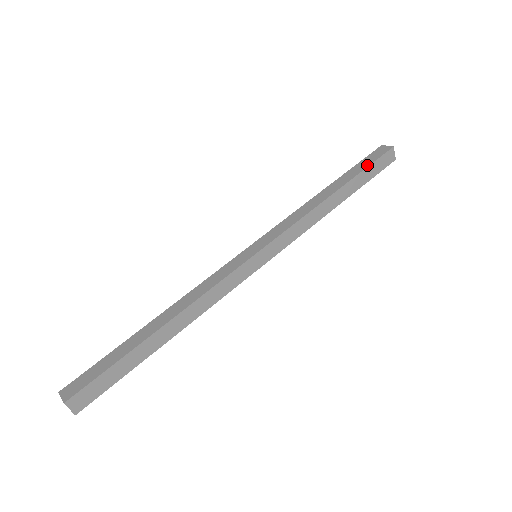
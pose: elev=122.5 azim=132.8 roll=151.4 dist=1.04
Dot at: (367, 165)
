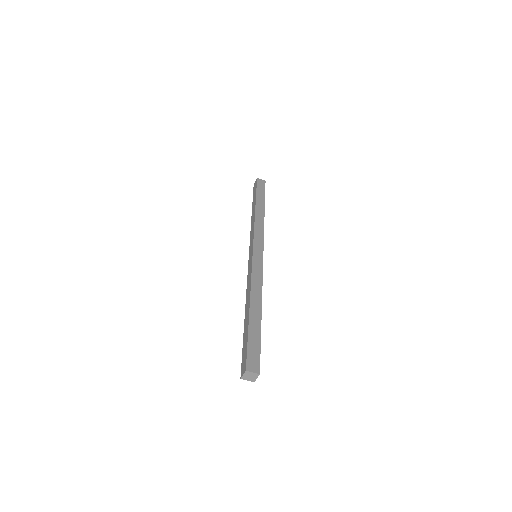
Dot at: (264, 193)
